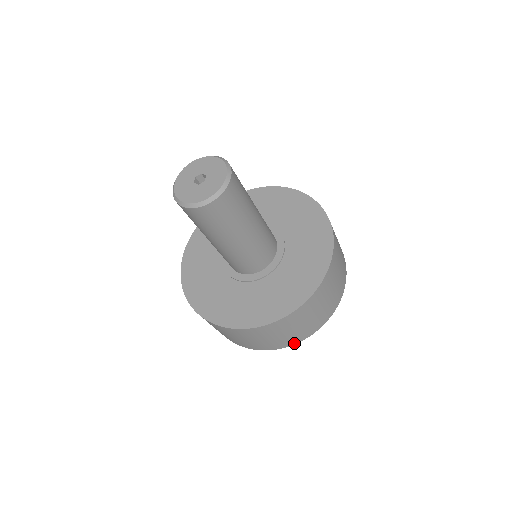
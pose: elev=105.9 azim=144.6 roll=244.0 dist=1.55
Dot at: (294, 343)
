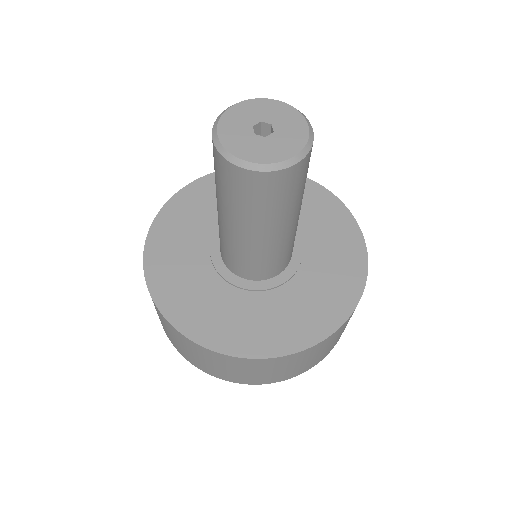
Dot at: (313, 365)
